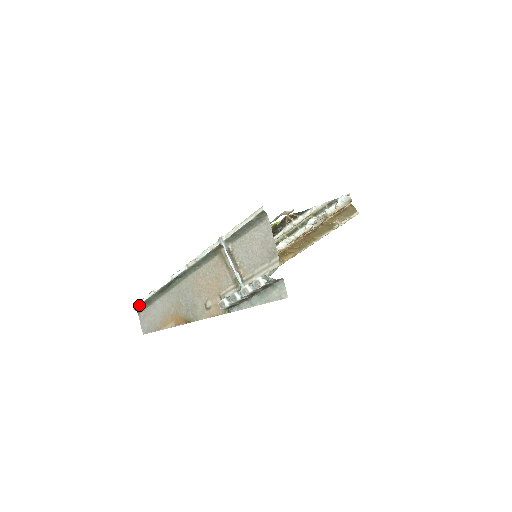
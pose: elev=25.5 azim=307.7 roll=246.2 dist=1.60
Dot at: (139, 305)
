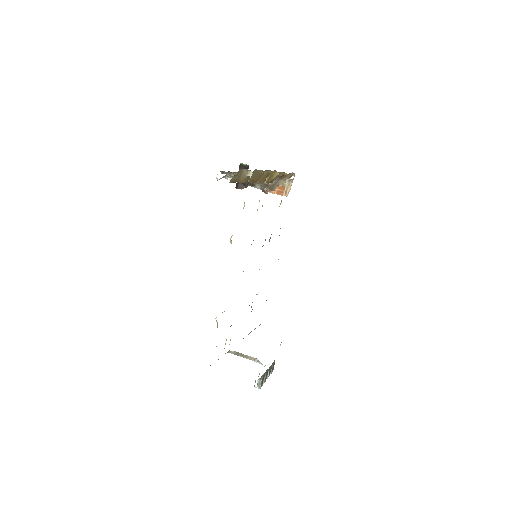
Dot at: occluded
